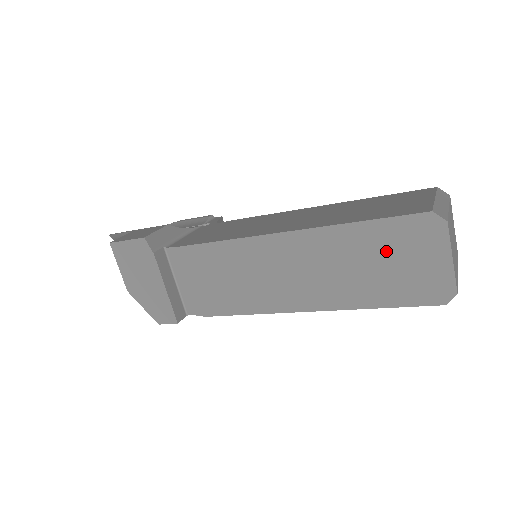
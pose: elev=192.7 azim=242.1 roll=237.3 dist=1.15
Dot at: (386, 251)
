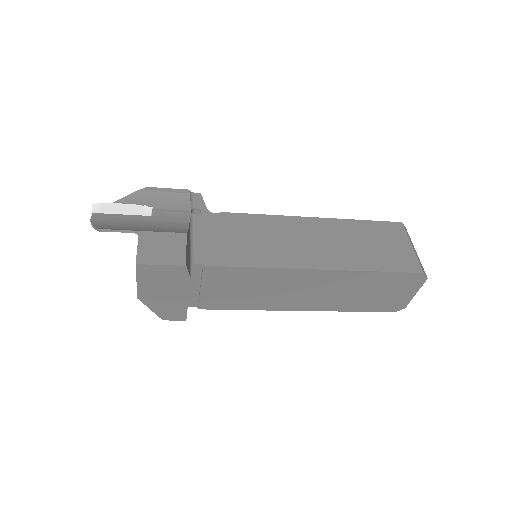
Dot at: (382, 287)
